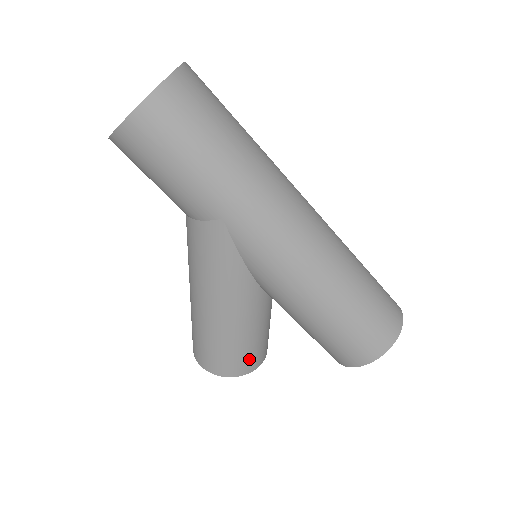
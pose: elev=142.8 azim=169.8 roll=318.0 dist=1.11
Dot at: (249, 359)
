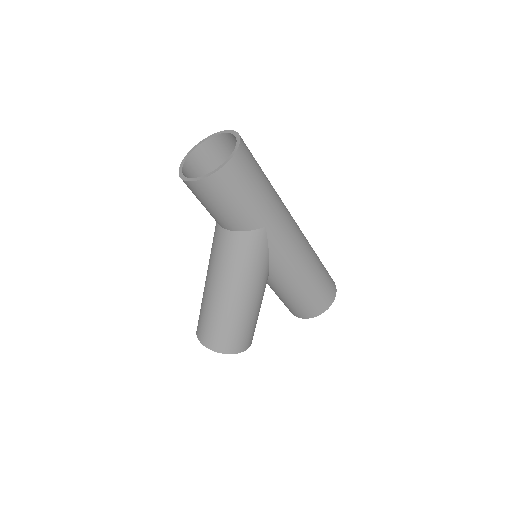
Dot at: (253, 334)
